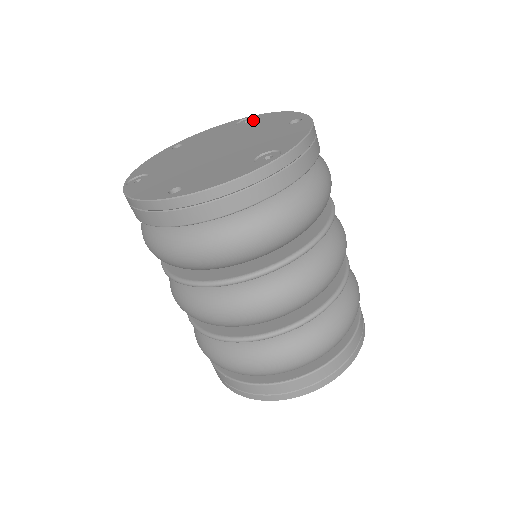
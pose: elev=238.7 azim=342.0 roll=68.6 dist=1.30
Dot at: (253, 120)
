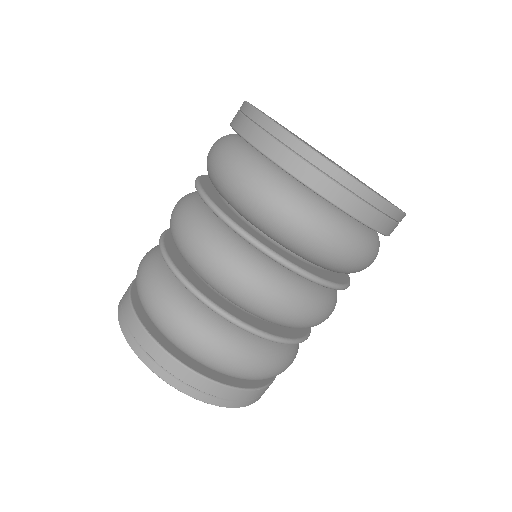
Dot at: occluded
